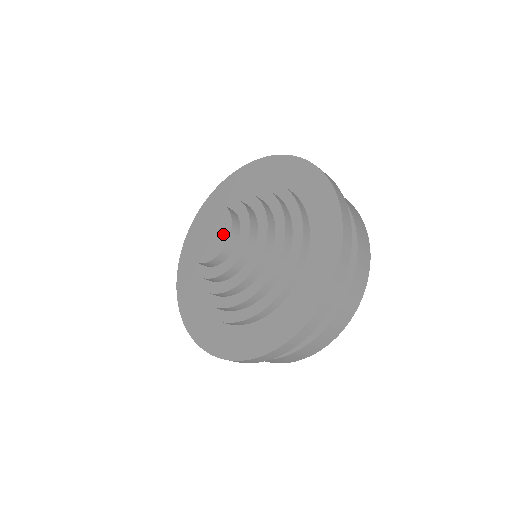
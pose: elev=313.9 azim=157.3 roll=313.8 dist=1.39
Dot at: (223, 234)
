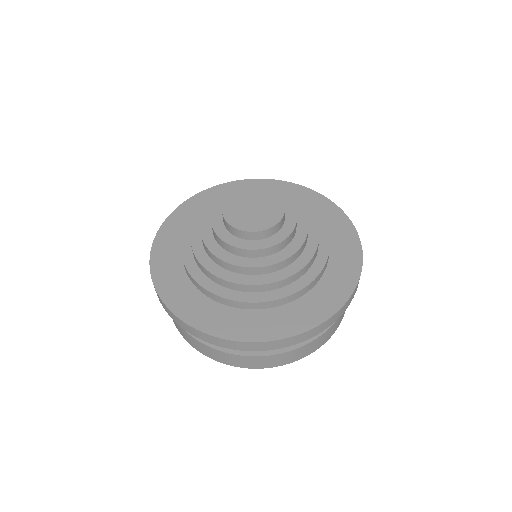
Dot at: (273, 201)
